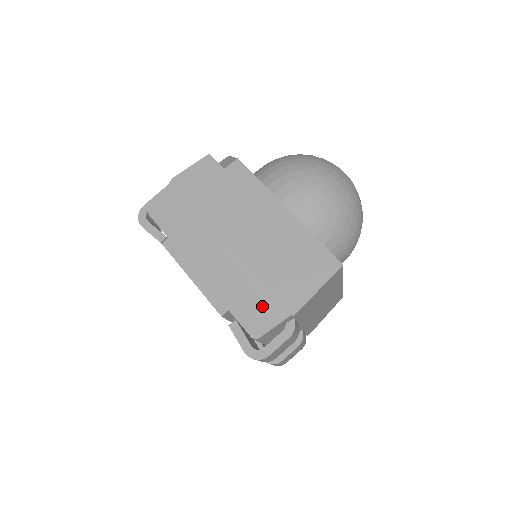
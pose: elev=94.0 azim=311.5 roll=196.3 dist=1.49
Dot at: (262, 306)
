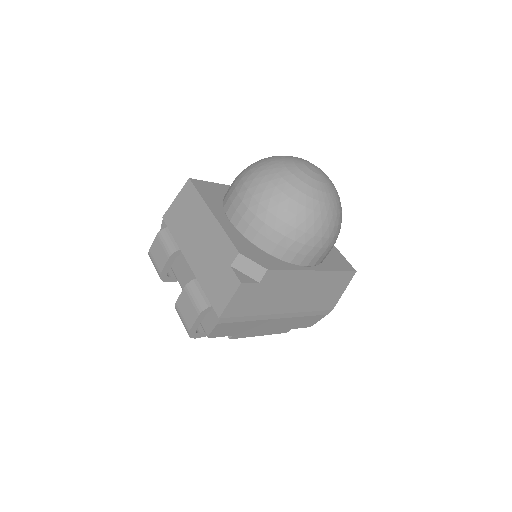
Dot at: (314, 318)
